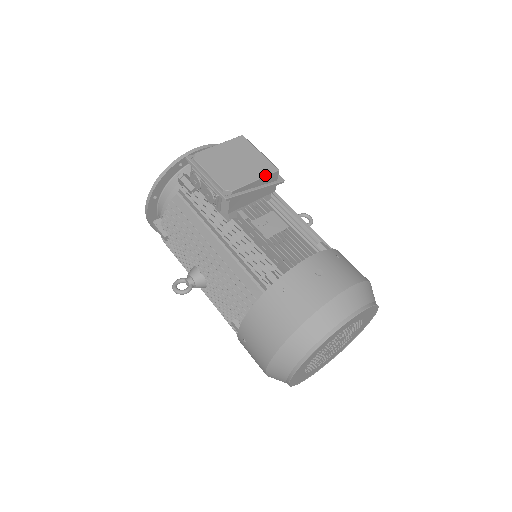
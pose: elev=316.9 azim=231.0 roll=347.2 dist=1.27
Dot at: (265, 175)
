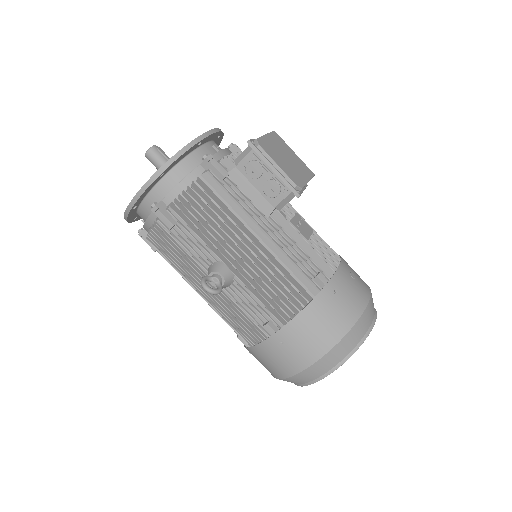
Dot at: (311, 177)
